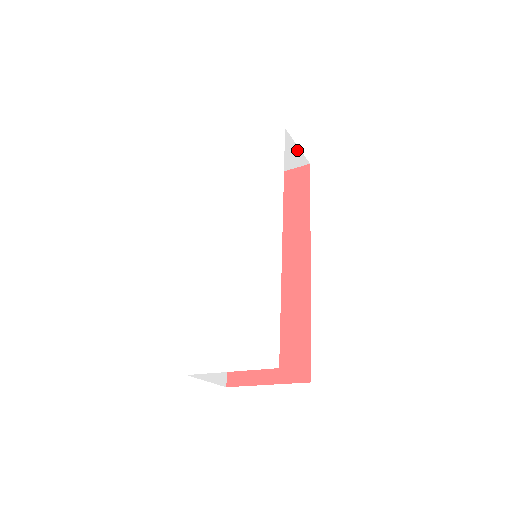
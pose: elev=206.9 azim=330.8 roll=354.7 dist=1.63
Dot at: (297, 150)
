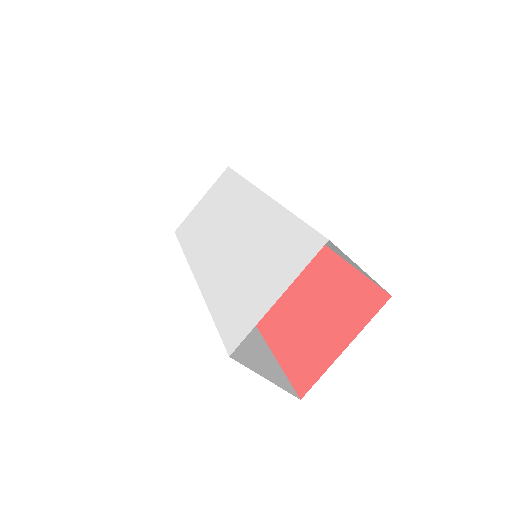
Dot at: occluded
